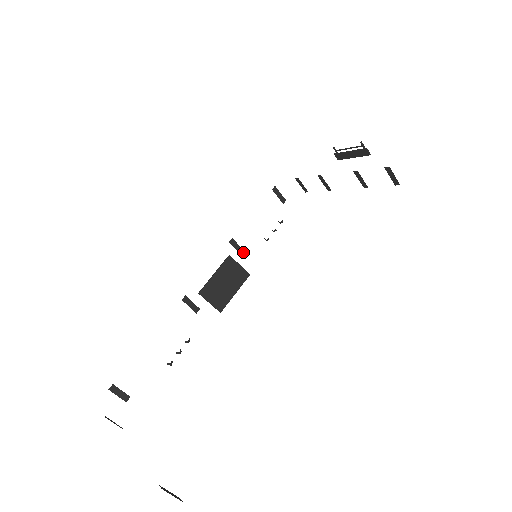
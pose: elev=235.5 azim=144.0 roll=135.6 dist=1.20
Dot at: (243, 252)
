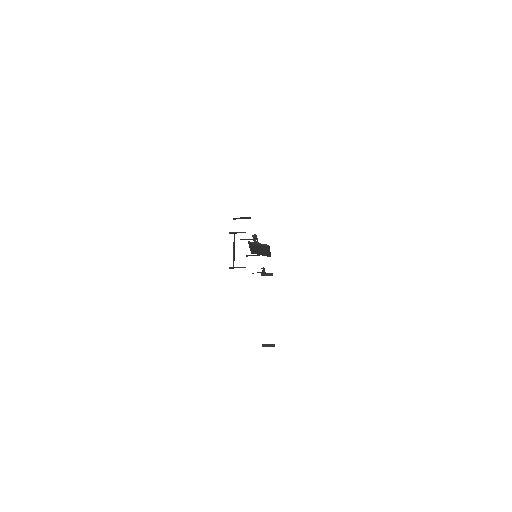
Dot at: occluded
